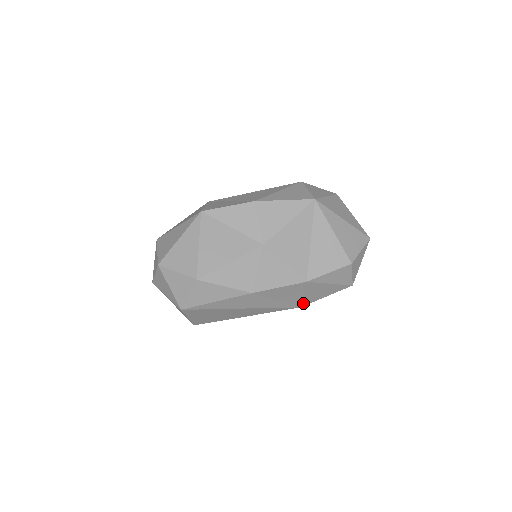
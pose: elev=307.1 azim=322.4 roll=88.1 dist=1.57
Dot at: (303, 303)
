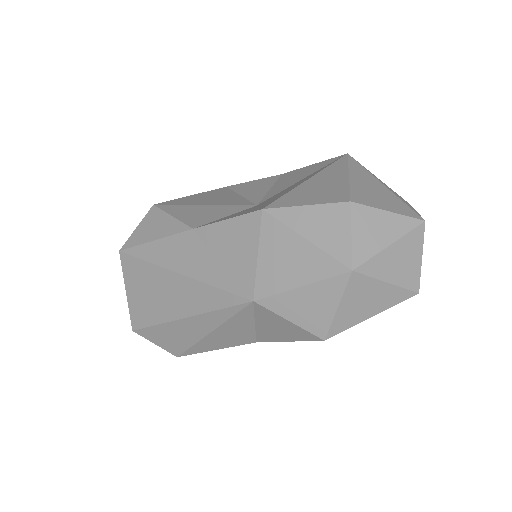
Dot at: (258, 288)
